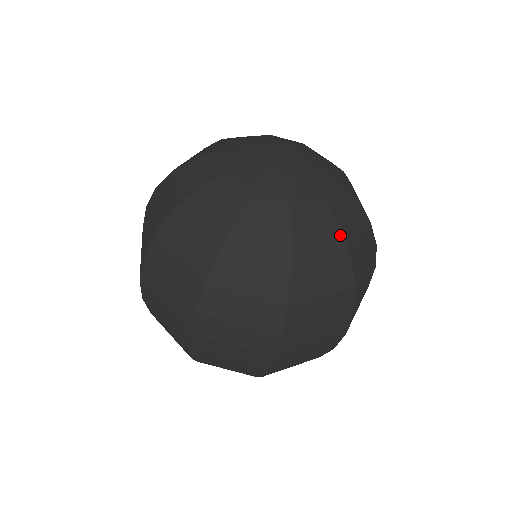
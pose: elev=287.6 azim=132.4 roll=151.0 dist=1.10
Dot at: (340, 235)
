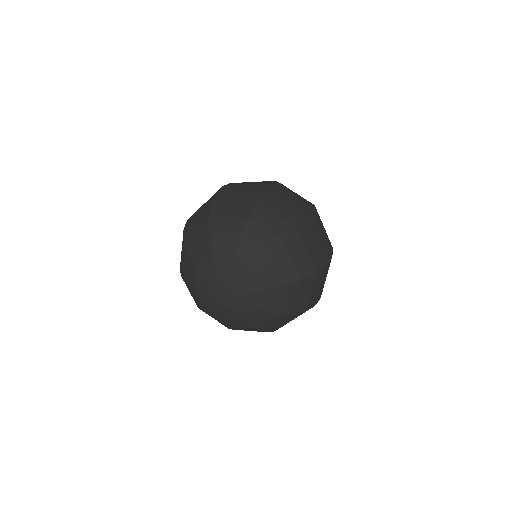
Dot at: occluded
